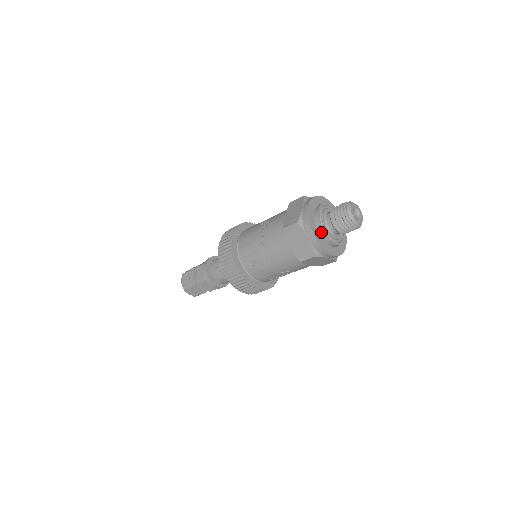
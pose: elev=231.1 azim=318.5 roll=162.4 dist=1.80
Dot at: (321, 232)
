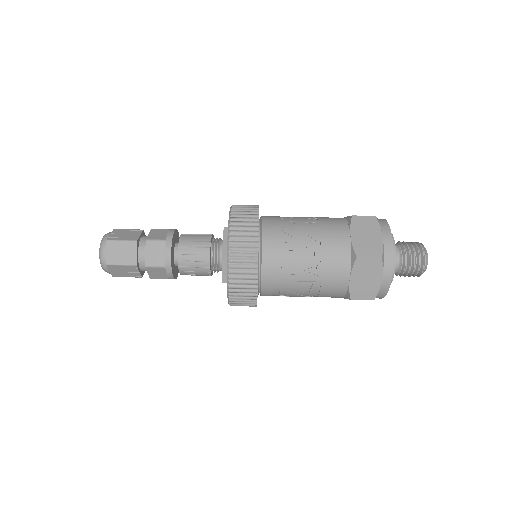
Dot at: occluded
